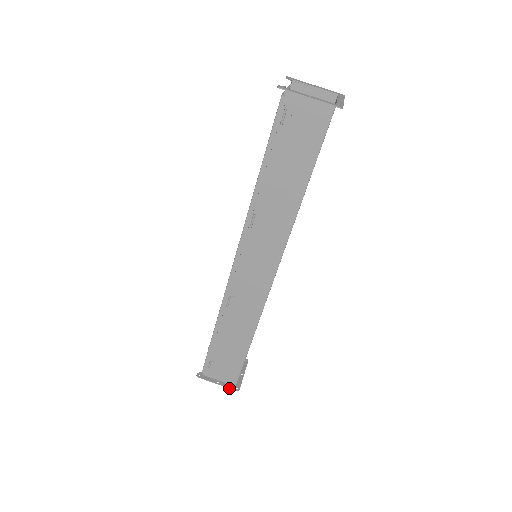
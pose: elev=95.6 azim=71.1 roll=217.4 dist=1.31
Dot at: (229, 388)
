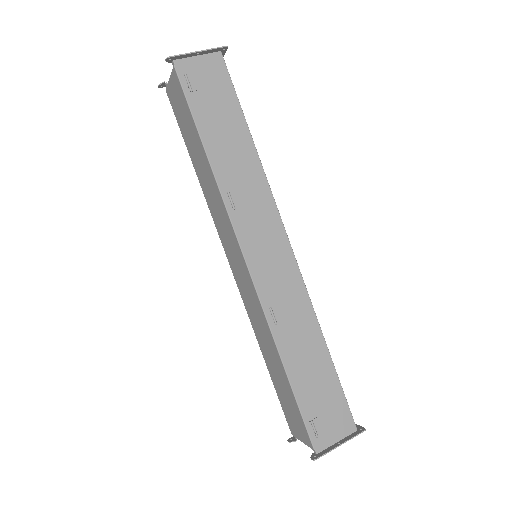
Dot at: (355, 436)
